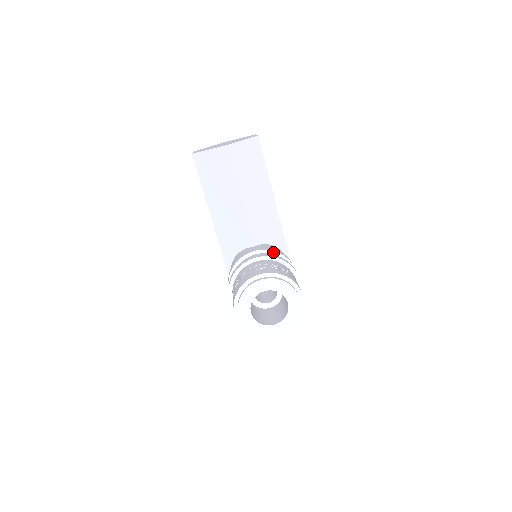
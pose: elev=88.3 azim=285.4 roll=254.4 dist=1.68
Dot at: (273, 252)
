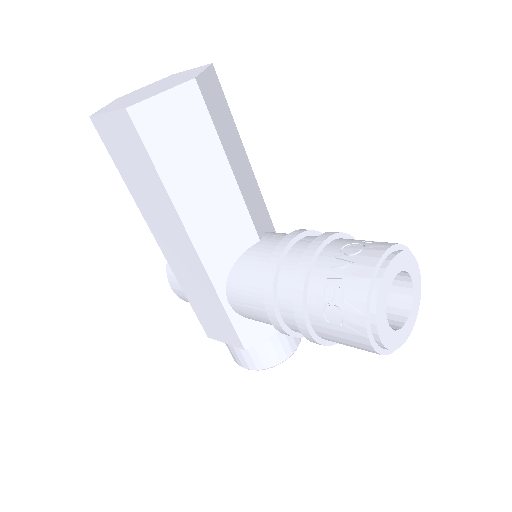
Dot at: (310, 232)
